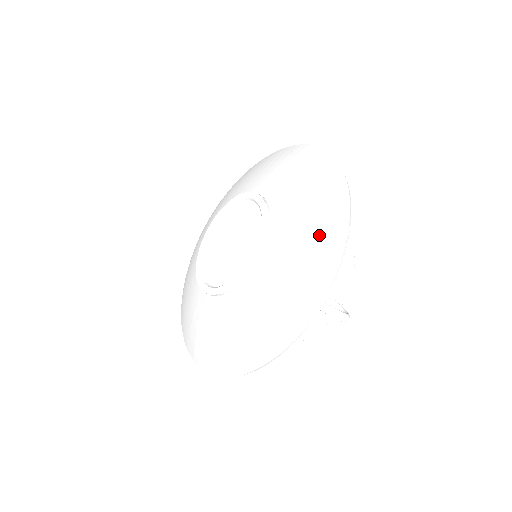
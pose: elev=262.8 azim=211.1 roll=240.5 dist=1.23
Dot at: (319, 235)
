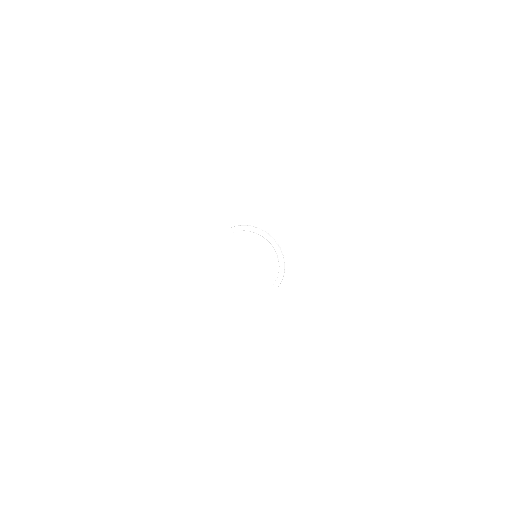
Dot at: (312, 300)
